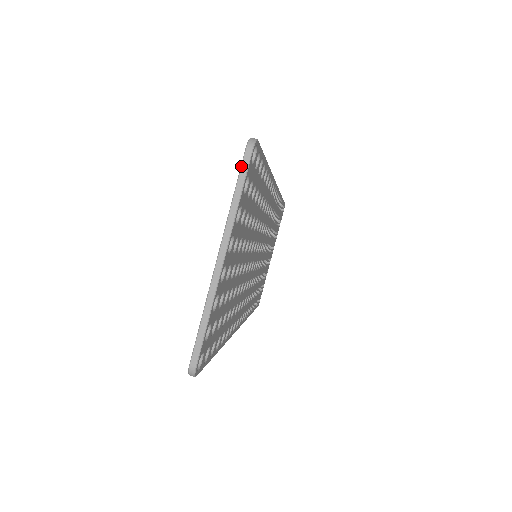
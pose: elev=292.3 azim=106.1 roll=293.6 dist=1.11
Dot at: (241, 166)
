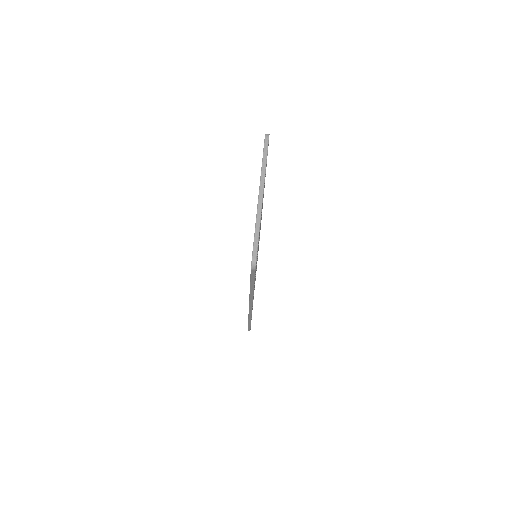
Dot at: (264, 146)
